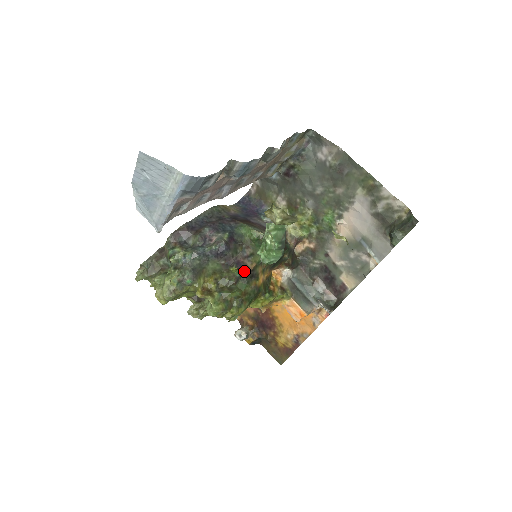
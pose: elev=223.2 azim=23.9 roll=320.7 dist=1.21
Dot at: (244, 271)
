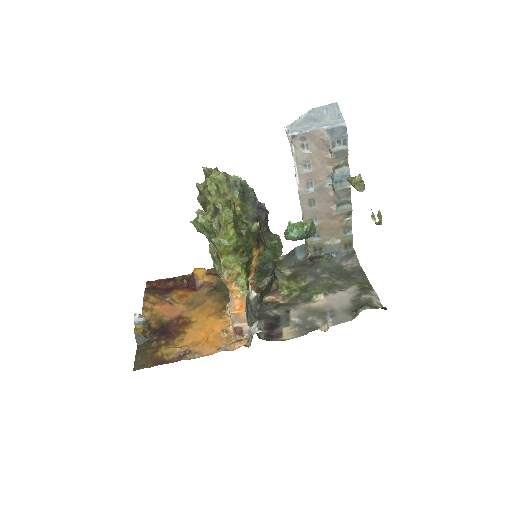
Dot at: (260, 231)
